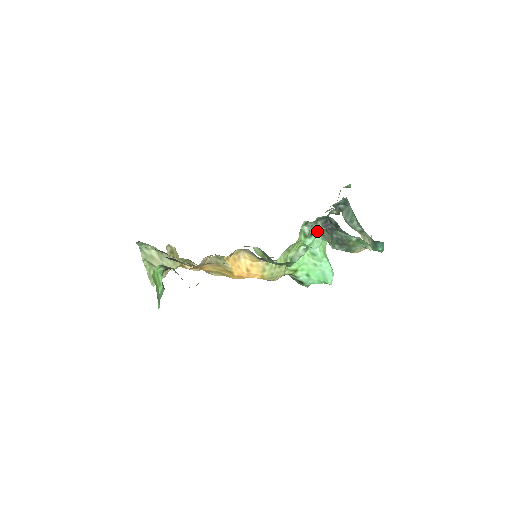
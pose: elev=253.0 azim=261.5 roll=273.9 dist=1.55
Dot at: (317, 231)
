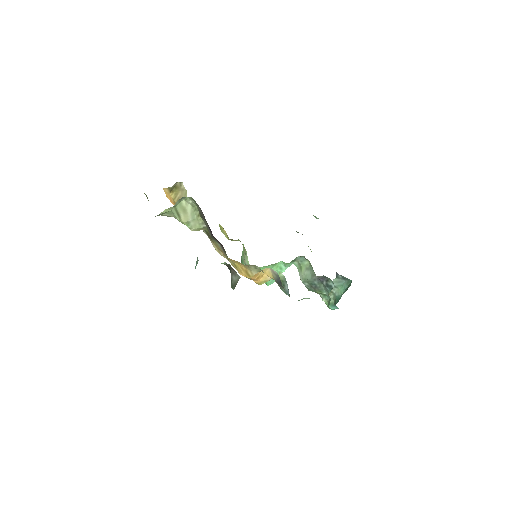
Dot at: (300, 261)
